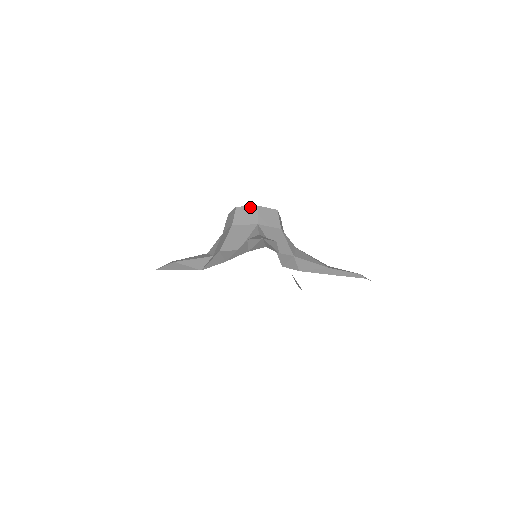
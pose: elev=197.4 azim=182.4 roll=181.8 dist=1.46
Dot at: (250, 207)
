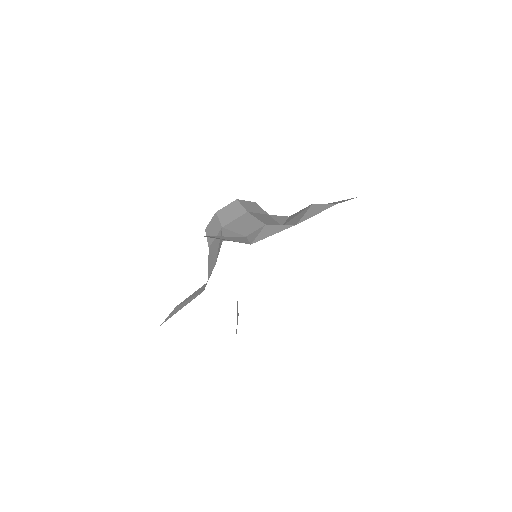
Dot at: (250, 202)
